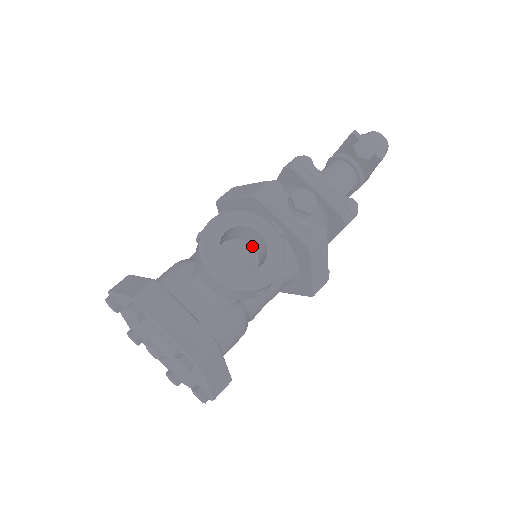
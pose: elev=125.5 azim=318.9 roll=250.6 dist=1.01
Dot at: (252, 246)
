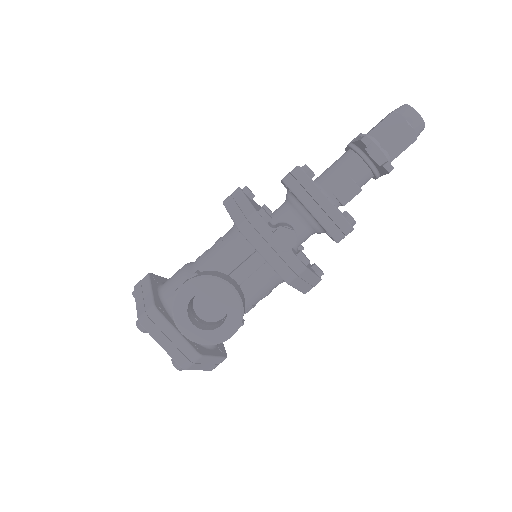
Dot at: occluded
